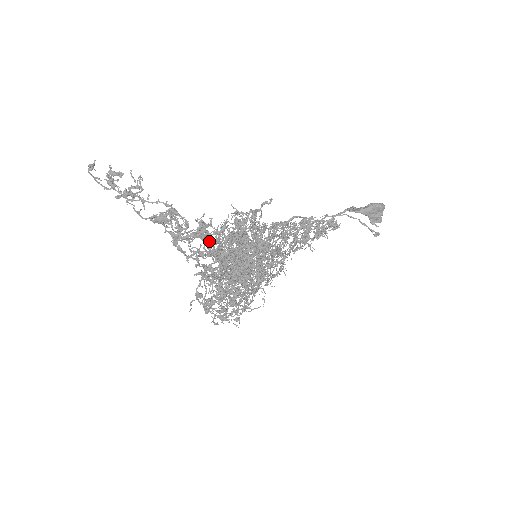
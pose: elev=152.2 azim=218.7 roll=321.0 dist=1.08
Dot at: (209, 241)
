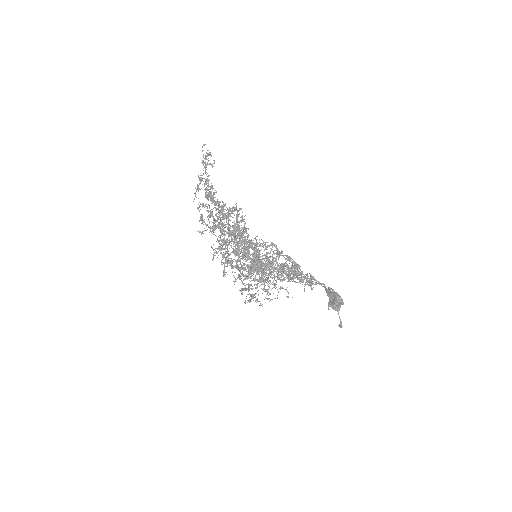
Dot at: (216, 208)
